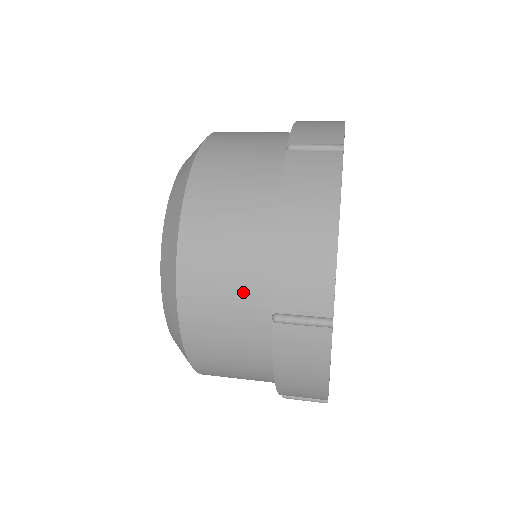
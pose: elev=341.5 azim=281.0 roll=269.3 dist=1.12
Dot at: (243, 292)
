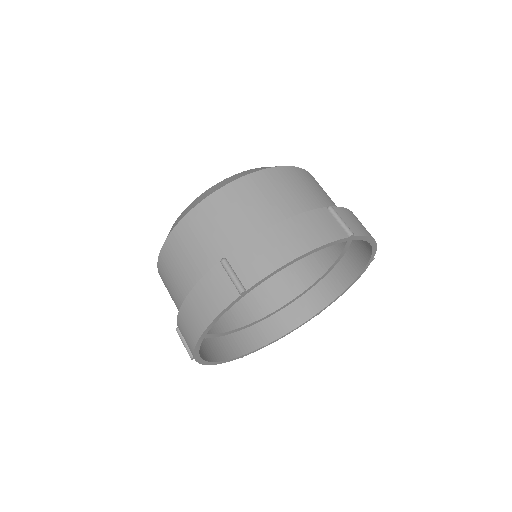
Dot at: occluded
